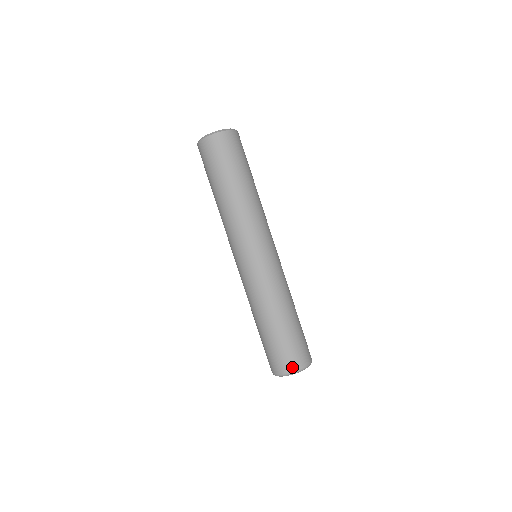
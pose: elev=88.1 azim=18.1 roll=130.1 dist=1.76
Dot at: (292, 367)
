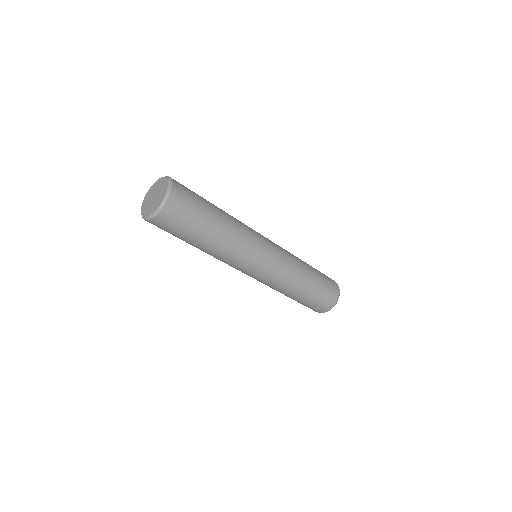
Dot at: occluded
